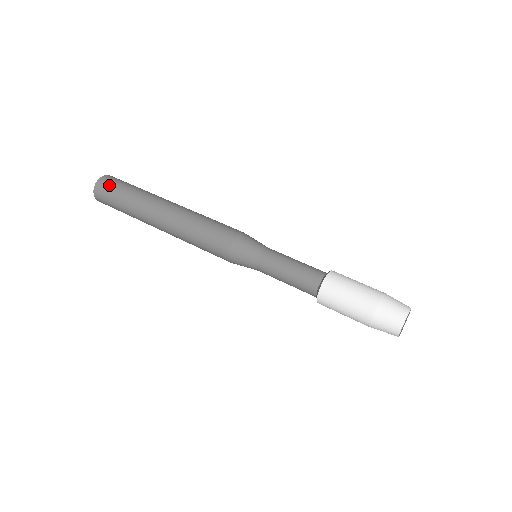
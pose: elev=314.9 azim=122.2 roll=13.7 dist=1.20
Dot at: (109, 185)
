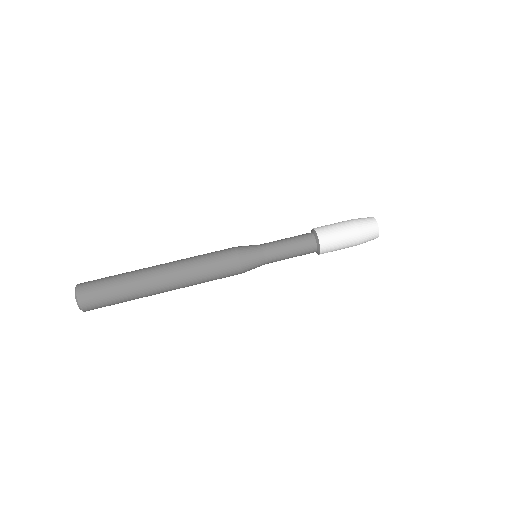
Dot at: (92, 290)
